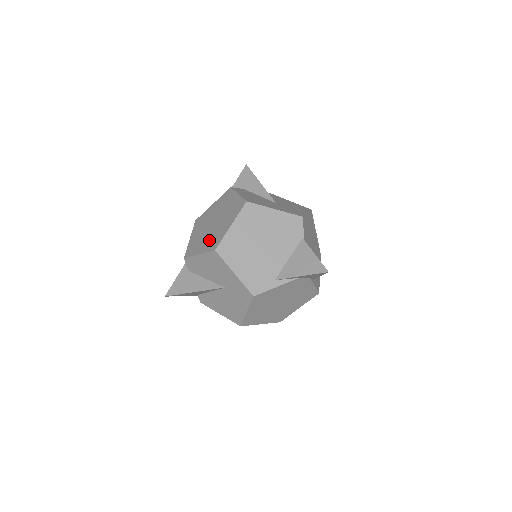
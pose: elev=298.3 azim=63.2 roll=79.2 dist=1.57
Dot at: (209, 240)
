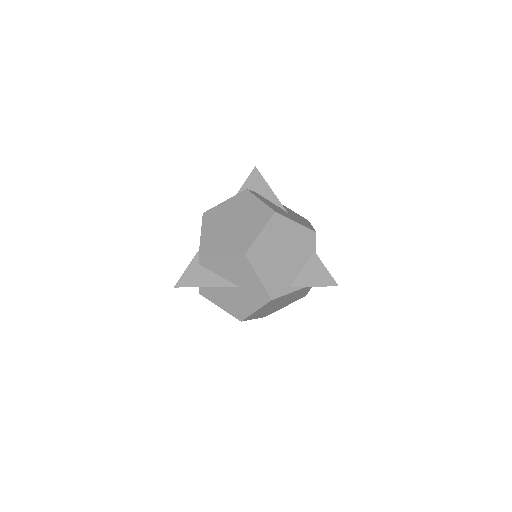
Dot at: (233, 241)
